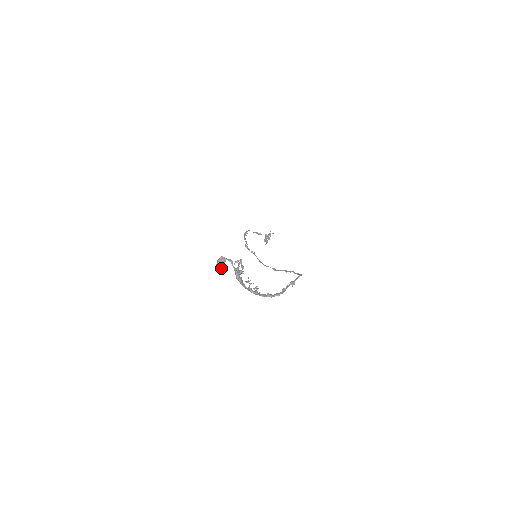
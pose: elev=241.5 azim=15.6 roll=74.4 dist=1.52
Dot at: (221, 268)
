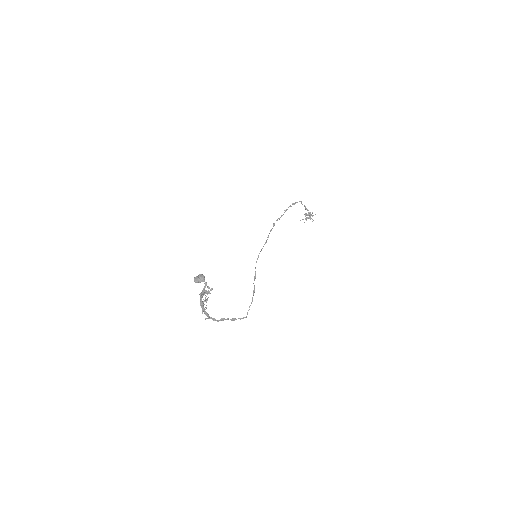
Dot at: (196, 282)
